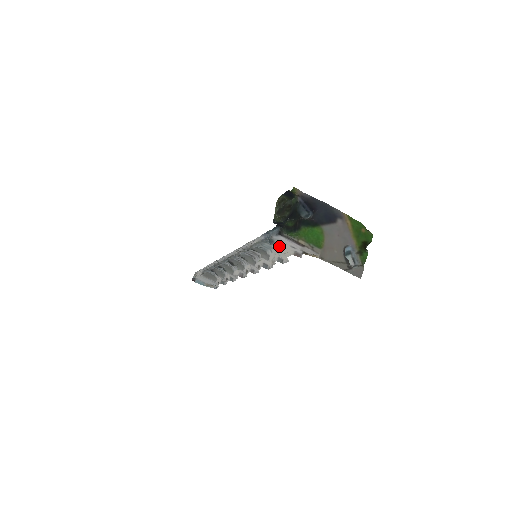
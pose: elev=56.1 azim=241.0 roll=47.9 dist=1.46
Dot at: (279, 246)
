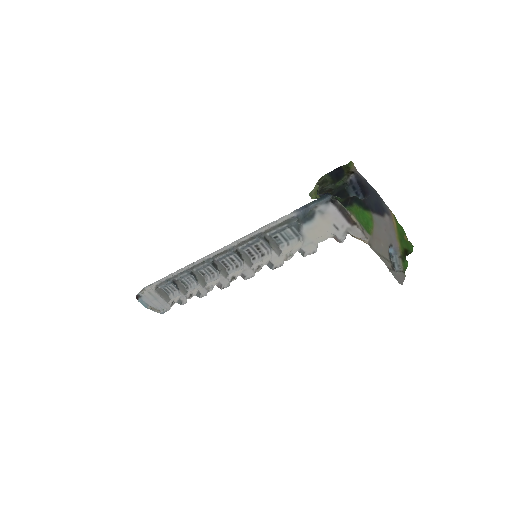
Dot at: (316, 225)
